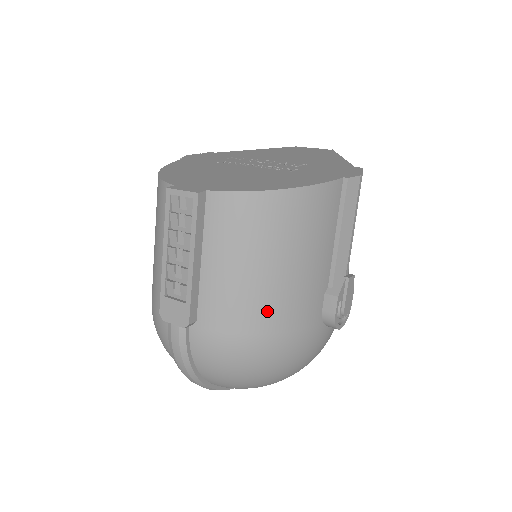
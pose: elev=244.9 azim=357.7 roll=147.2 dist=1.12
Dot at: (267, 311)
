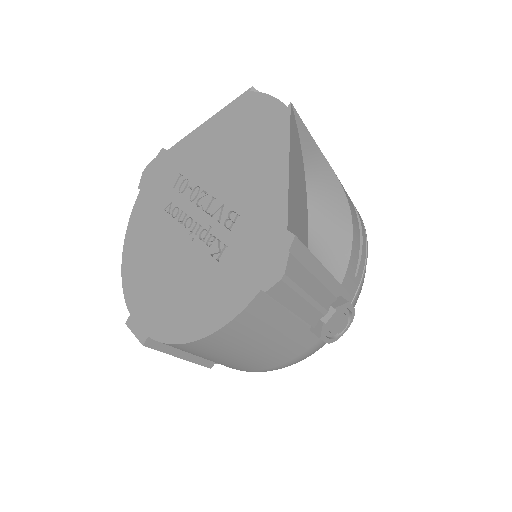
Dot at: (258, 365)
